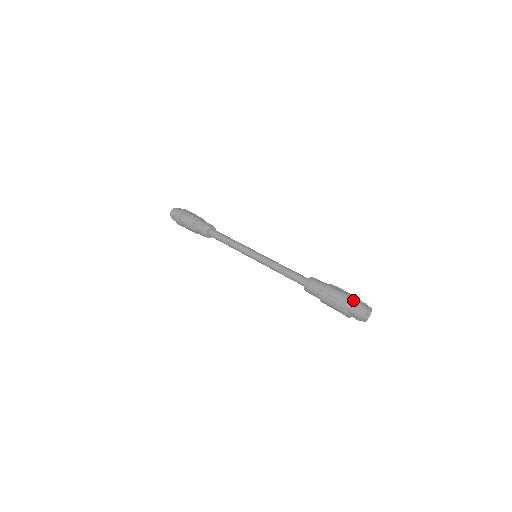
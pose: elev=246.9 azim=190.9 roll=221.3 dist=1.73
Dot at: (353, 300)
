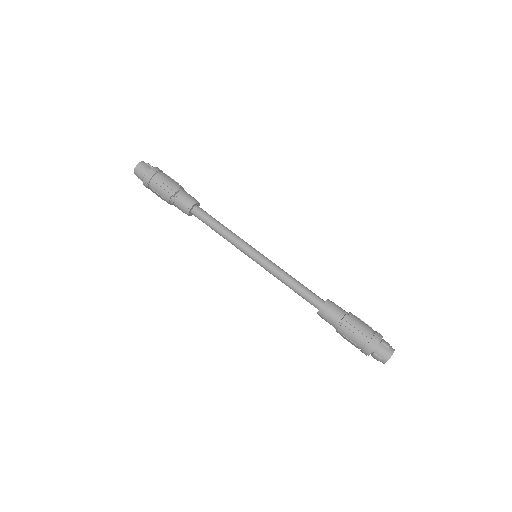
Dot at: (381, 335)
